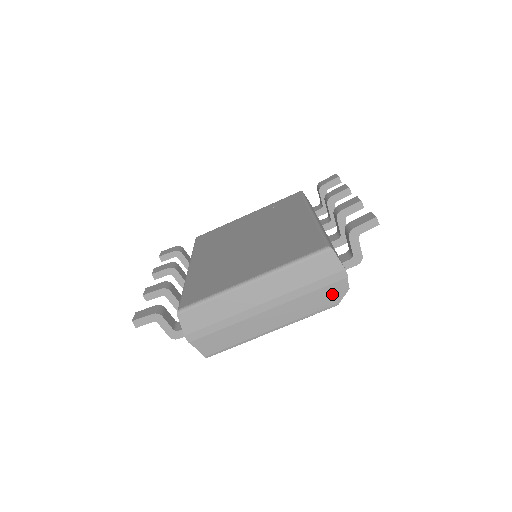
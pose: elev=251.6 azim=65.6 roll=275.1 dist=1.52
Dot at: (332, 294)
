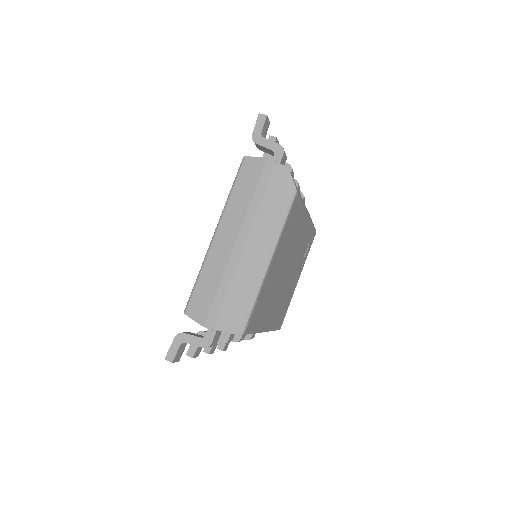
Dot at: (280, 185)
